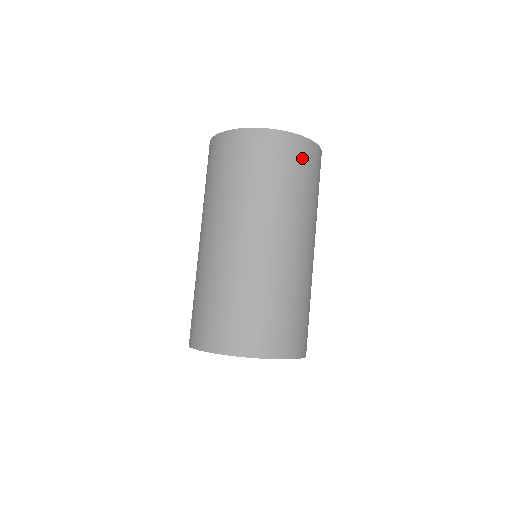
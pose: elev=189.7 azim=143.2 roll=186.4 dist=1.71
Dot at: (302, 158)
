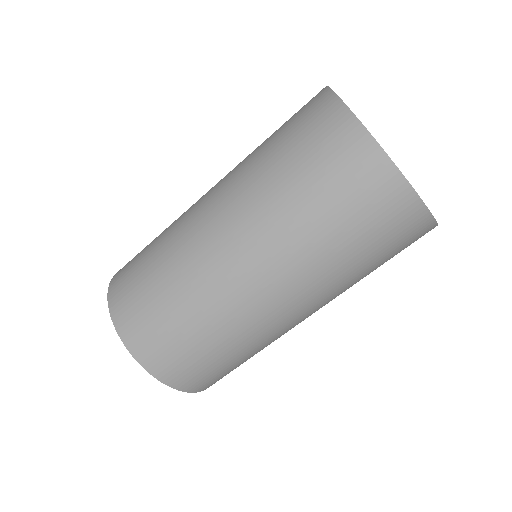
Dot at: occluded
